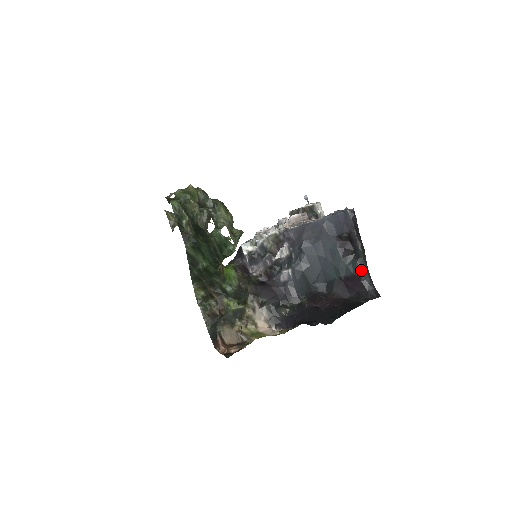
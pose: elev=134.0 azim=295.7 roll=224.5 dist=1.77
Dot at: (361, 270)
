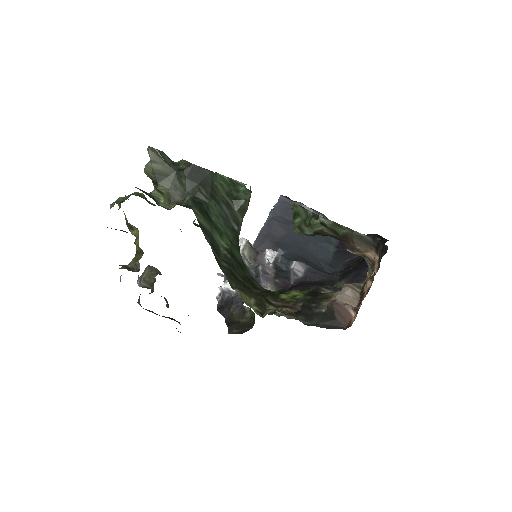
Dot at: occluded
